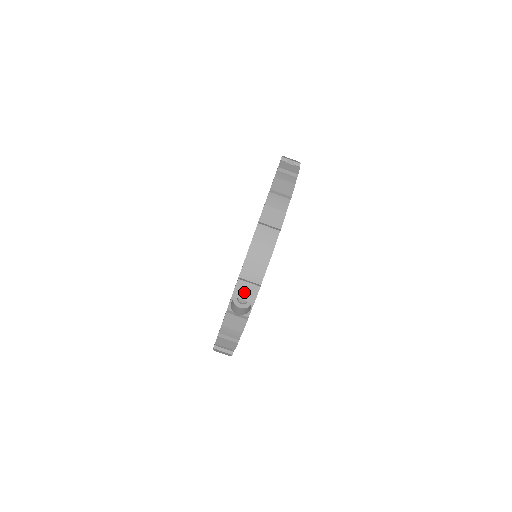
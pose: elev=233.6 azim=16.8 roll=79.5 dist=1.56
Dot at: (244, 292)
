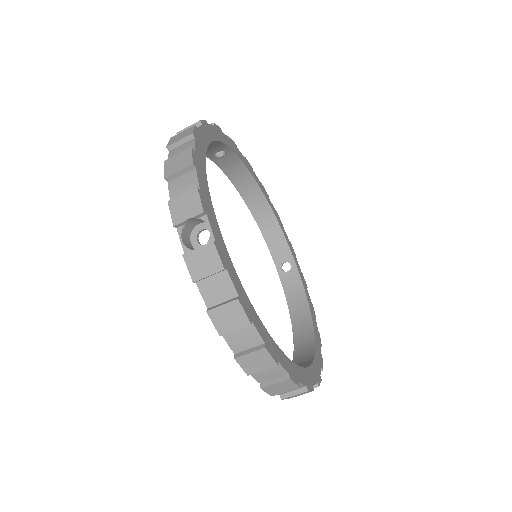
Dot at: (183, 210)
